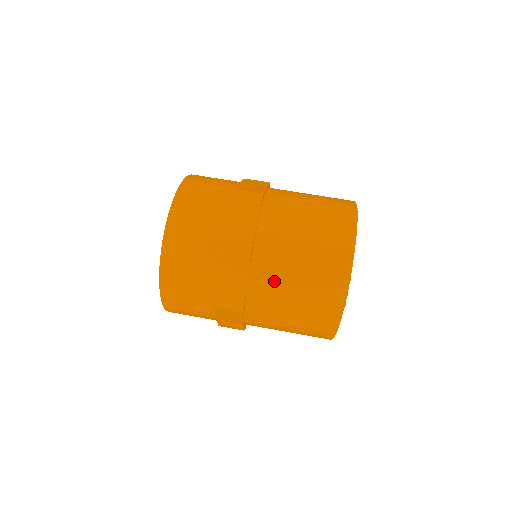
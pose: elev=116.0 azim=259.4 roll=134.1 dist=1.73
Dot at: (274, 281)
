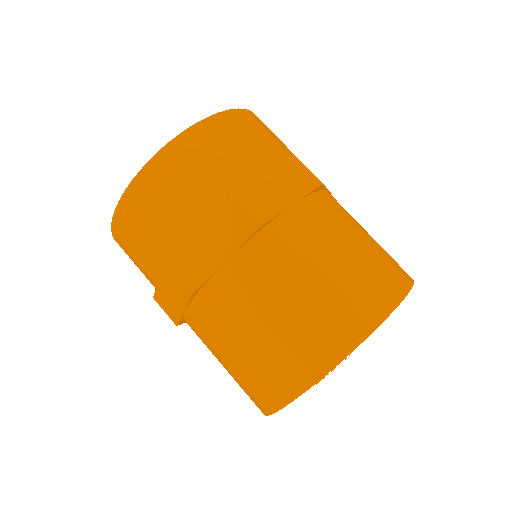
Dot at: (259, 283)
